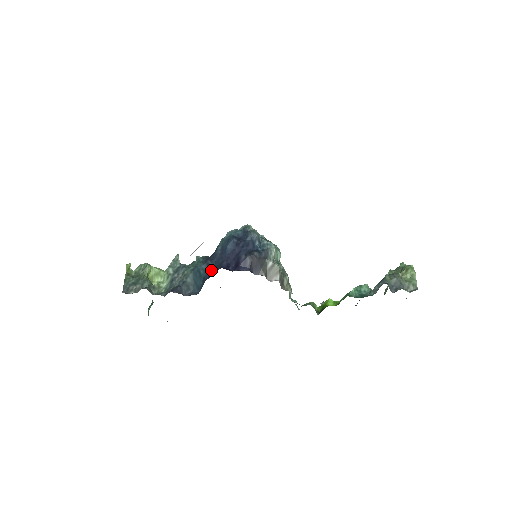
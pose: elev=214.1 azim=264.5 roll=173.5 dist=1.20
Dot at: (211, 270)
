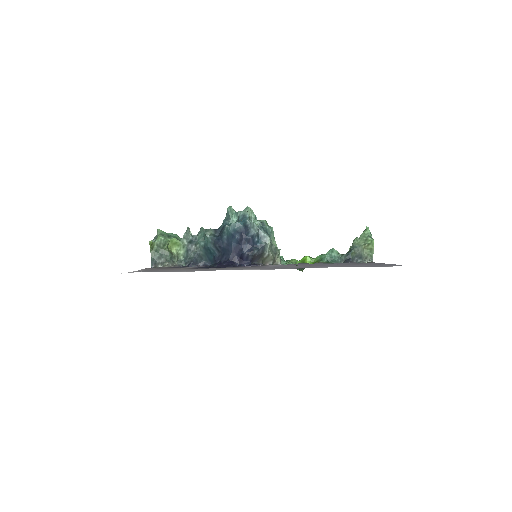
Dot at: (220, 253)
